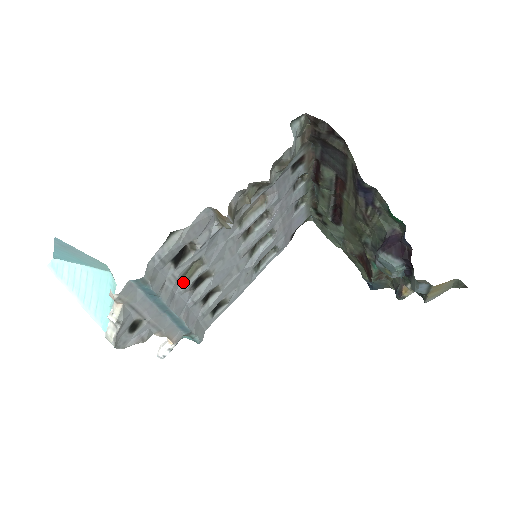
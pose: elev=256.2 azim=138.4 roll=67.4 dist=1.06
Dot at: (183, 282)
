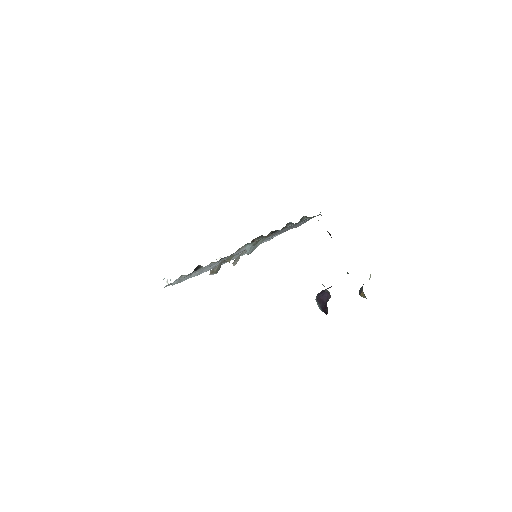
Dot at: occluded
